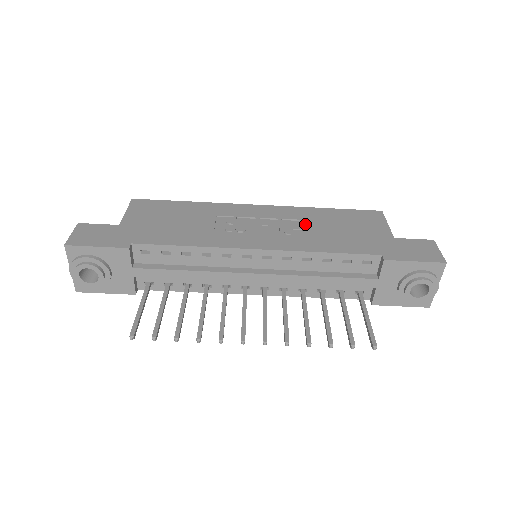
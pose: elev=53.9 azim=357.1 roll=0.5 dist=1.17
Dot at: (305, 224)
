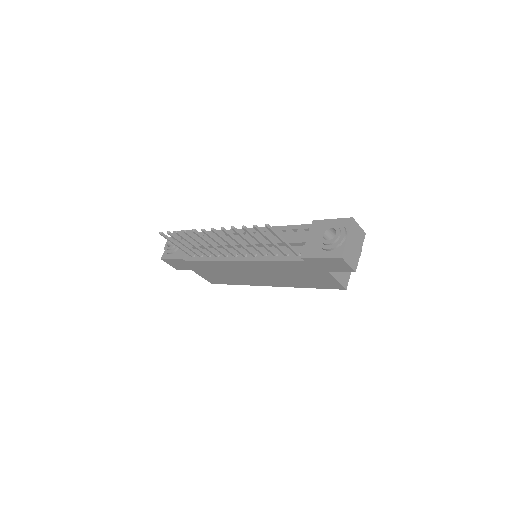
Dot at: occluded
